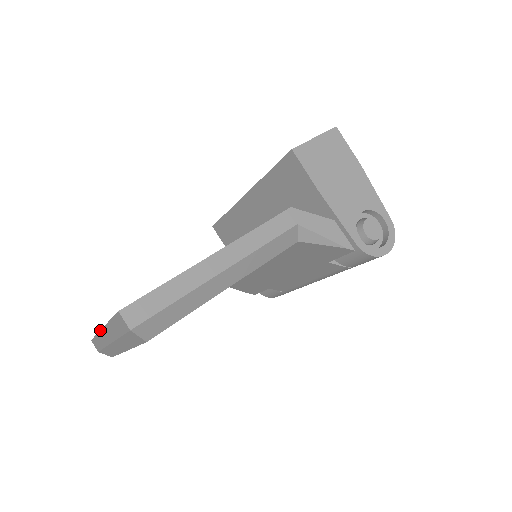
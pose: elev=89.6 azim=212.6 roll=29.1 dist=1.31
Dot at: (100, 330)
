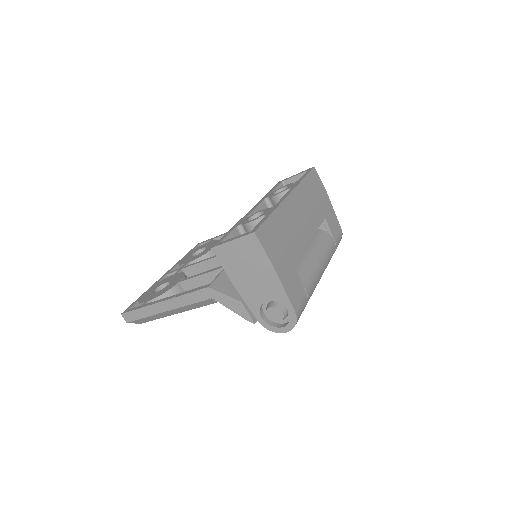
Dot at: (167, 272)
